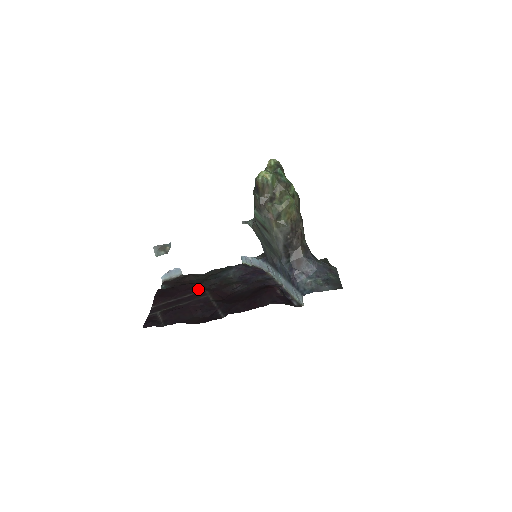
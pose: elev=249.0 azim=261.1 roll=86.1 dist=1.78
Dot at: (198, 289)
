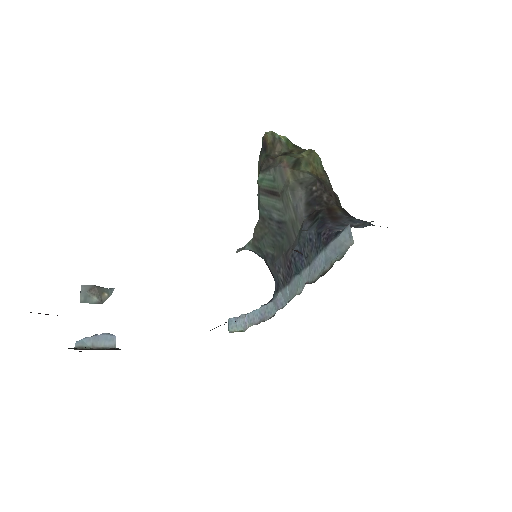
Dot at: occluded
